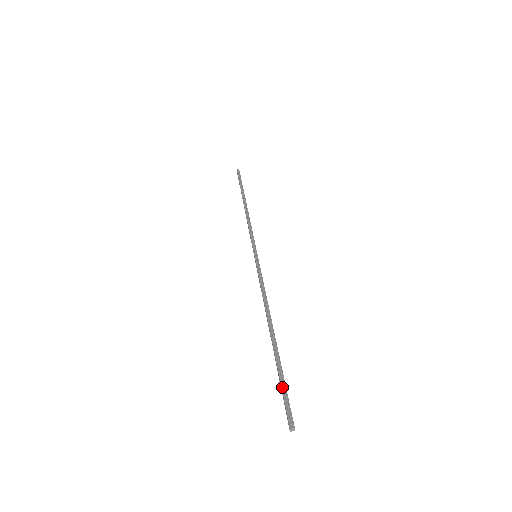
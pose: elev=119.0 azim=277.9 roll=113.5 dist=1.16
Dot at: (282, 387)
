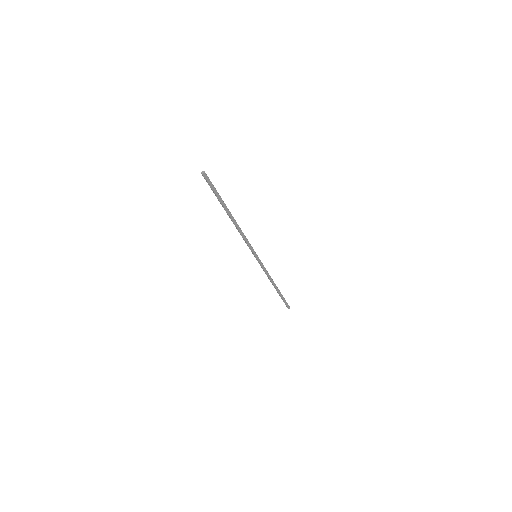
Dot at: (215, 188)
